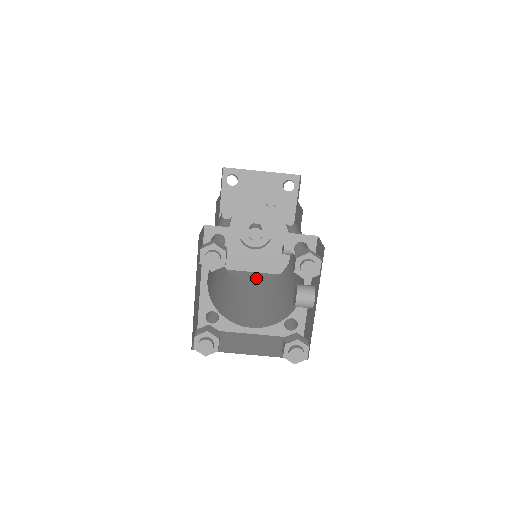
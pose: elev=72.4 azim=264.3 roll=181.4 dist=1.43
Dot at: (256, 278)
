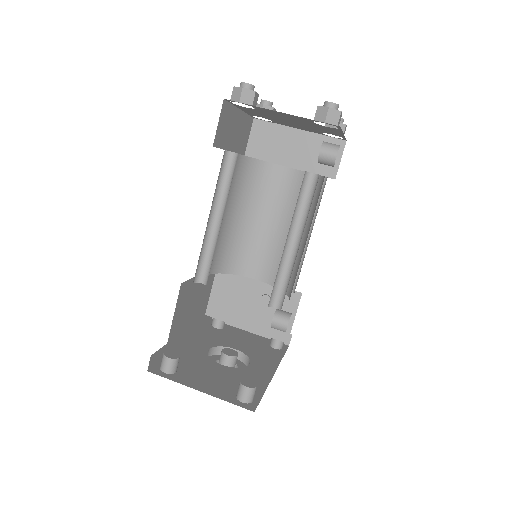
Dot at: occluded
